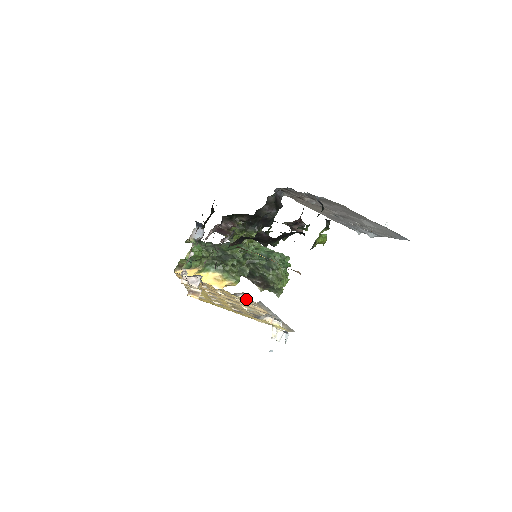
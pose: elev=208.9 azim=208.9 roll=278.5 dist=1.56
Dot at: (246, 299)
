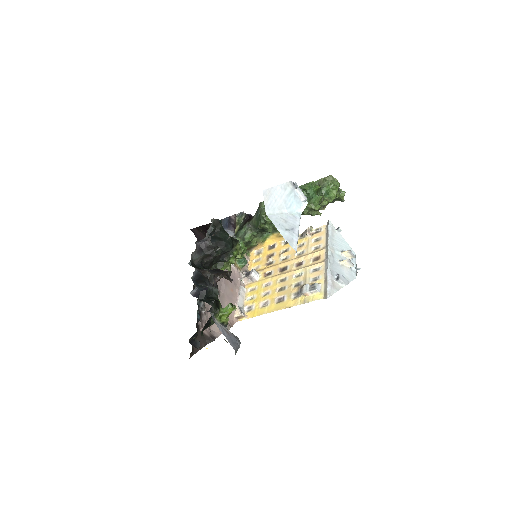
Dot at: (315, 230)
